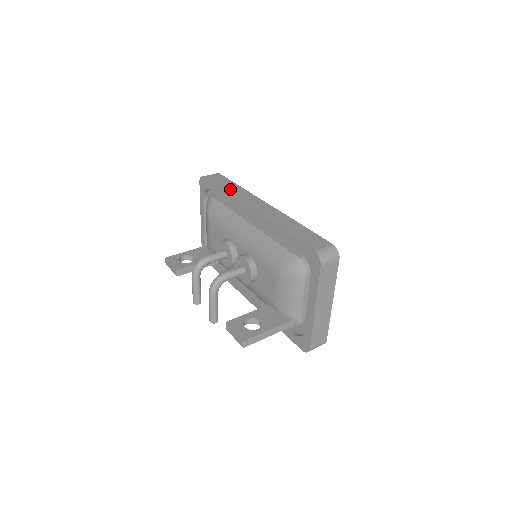
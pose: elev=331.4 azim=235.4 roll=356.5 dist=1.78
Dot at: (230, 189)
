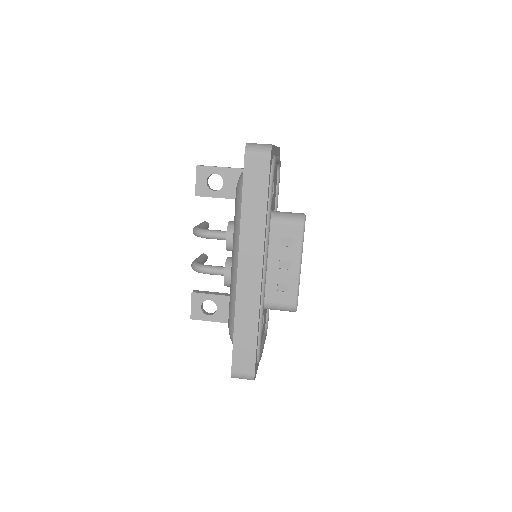
Dot at: (249, 212)
